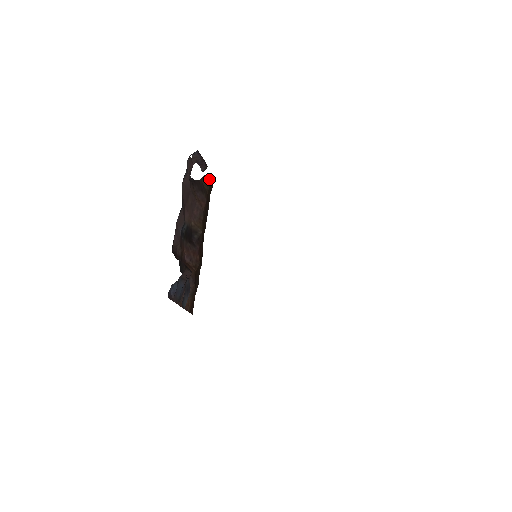
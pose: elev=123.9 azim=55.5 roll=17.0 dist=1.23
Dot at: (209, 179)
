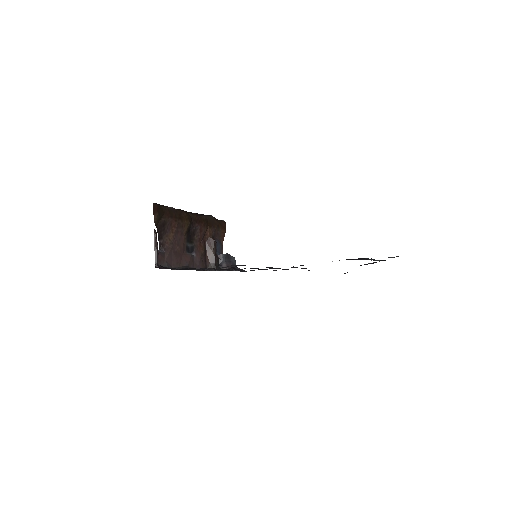
Dot at: (156, 216)
